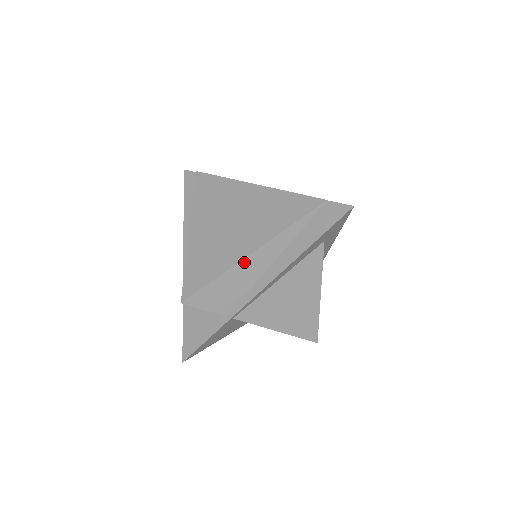
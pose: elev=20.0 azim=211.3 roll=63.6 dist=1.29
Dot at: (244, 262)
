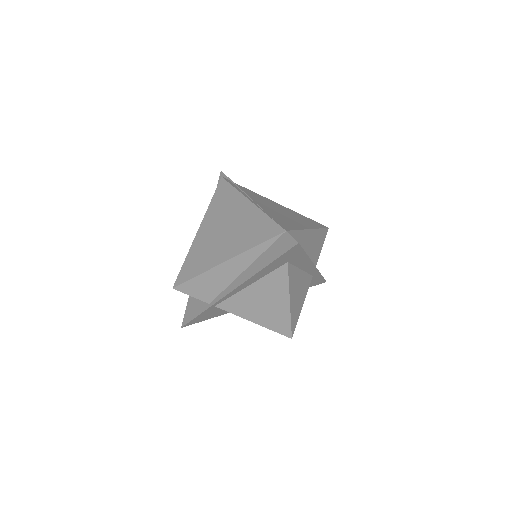
Dot at: (218, 268)
